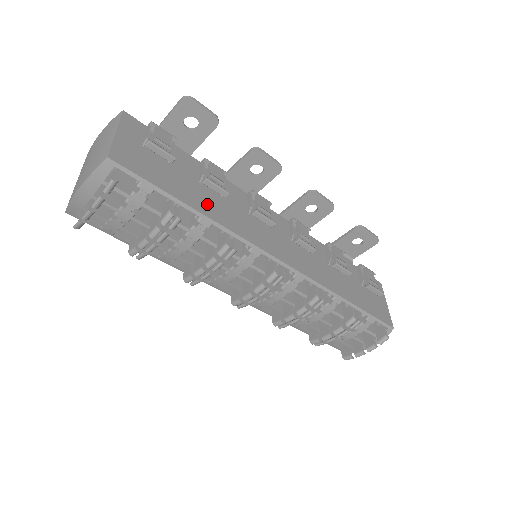
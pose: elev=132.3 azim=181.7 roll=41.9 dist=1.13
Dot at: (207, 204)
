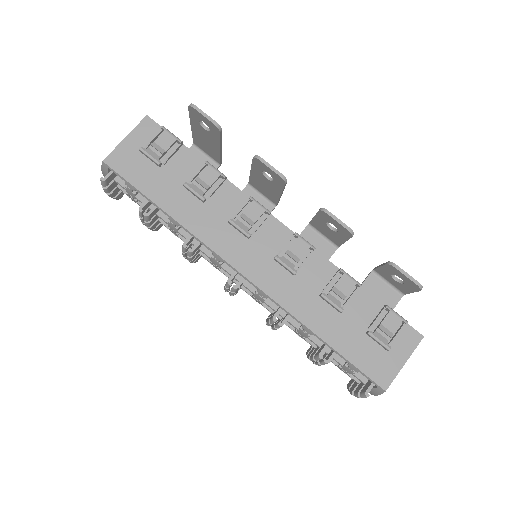
Dot at: (182, 206)
